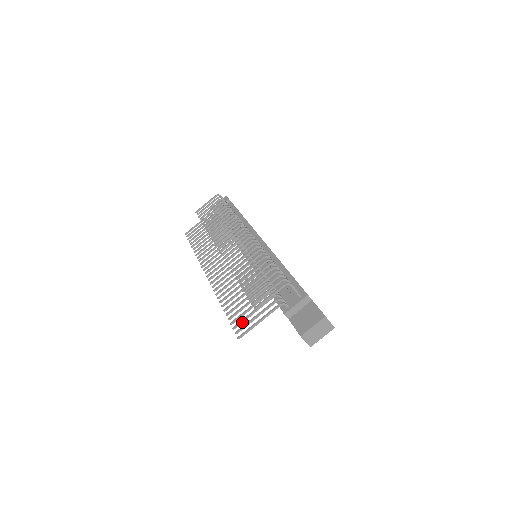
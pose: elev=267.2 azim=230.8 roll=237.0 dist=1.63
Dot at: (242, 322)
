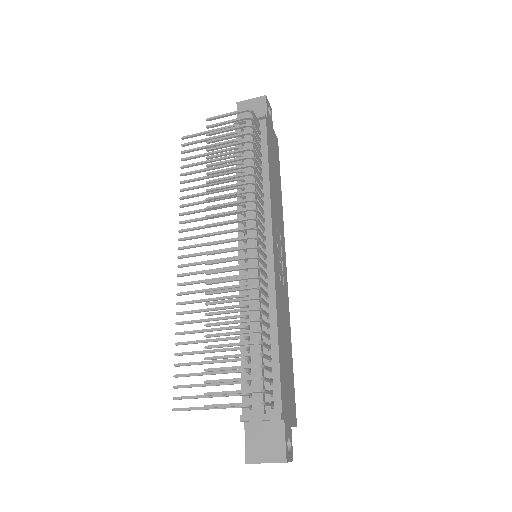
Dot at: (188, 387)
